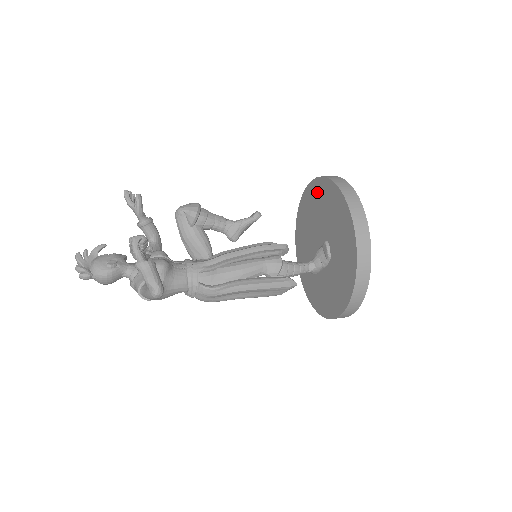
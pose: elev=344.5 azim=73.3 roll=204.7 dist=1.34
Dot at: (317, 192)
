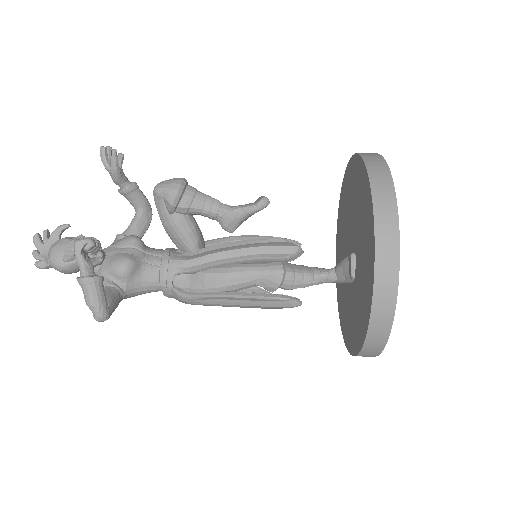
Dot at: (357, 177)
